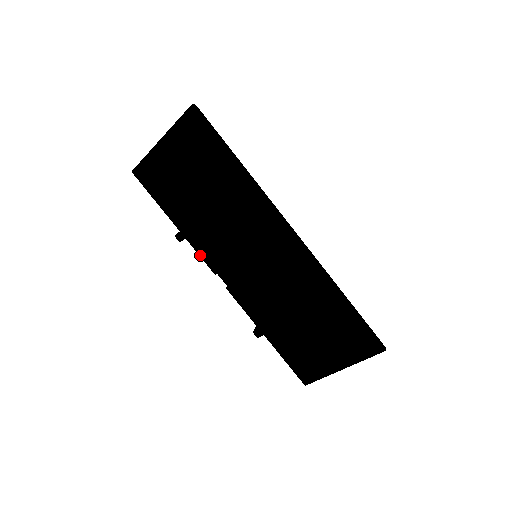
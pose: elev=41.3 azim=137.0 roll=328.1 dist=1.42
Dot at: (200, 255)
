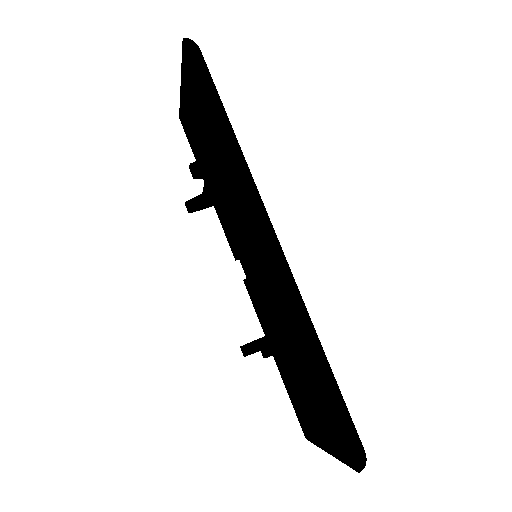
Dot at: (224, 232)
